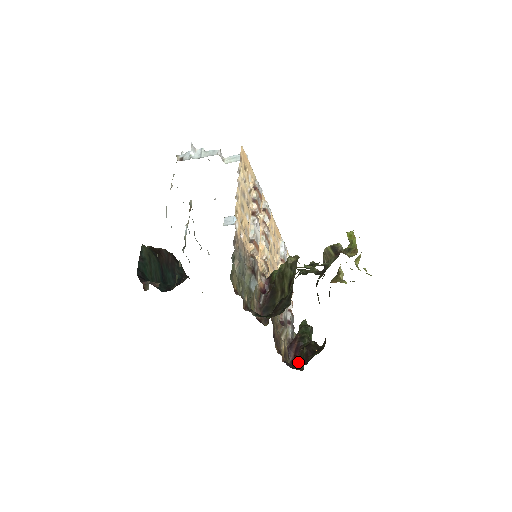
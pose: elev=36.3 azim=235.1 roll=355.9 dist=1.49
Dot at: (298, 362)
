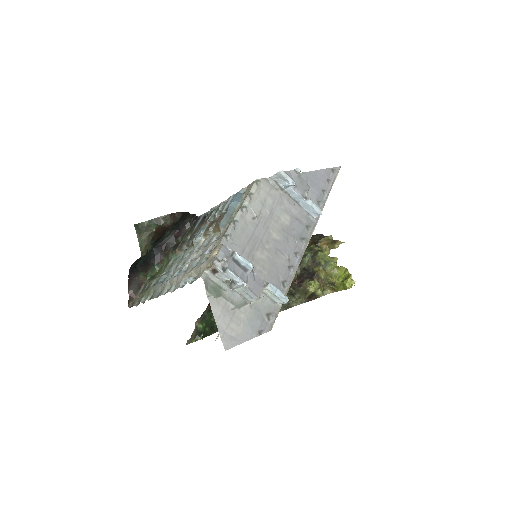
Dot at: occluded
